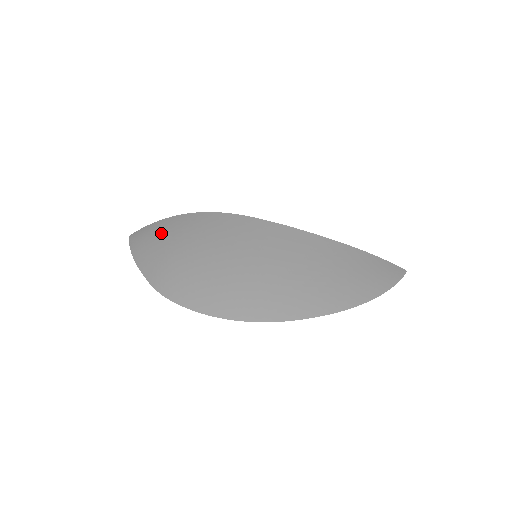
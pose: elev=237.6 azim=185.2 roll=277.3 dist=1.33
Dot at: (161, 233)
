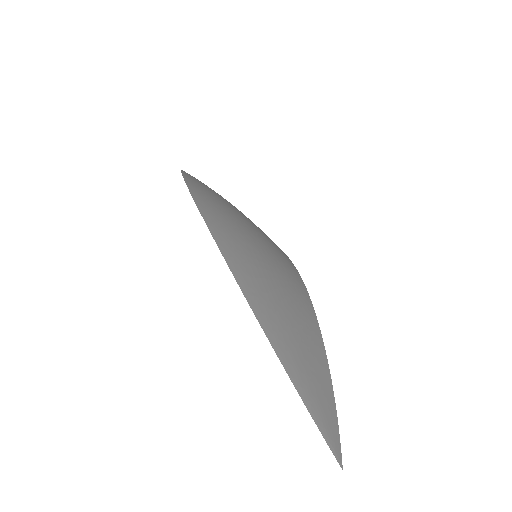
Dot at: occluded
